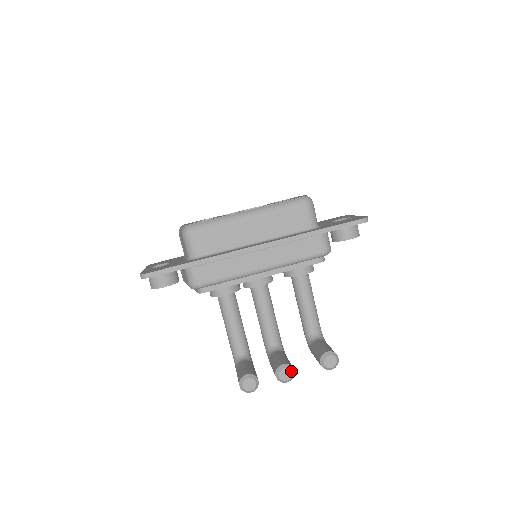
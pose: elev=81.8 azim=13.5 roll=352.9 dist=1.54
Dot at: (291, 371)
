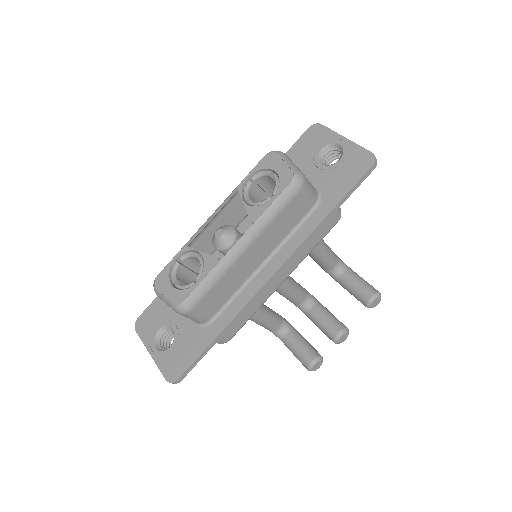
Dot at: (347, 333)
